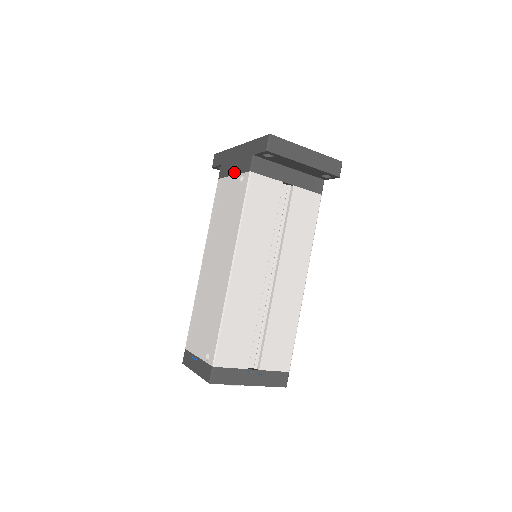
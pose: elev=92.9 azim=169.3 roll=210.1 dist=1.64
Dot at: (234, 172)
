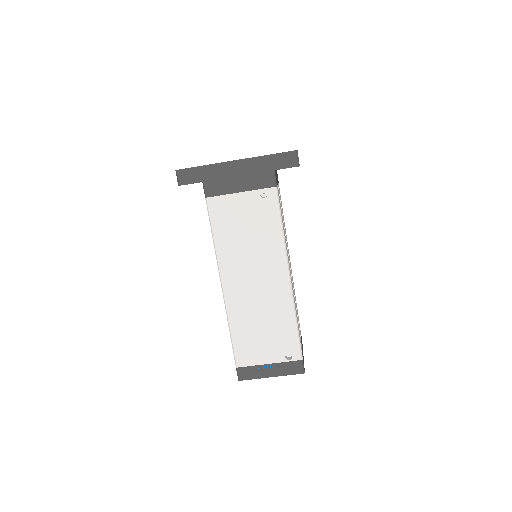
Dot at: (242, 189)
